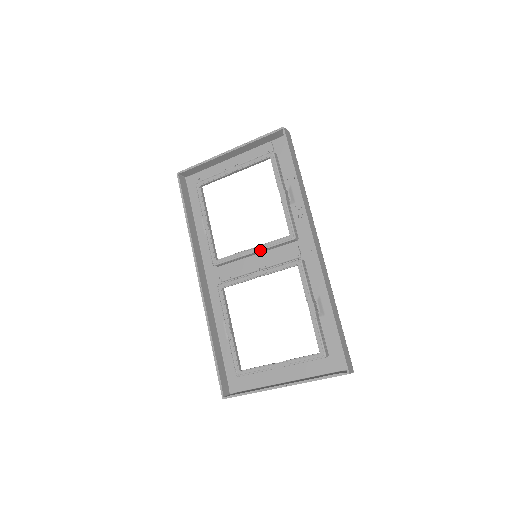
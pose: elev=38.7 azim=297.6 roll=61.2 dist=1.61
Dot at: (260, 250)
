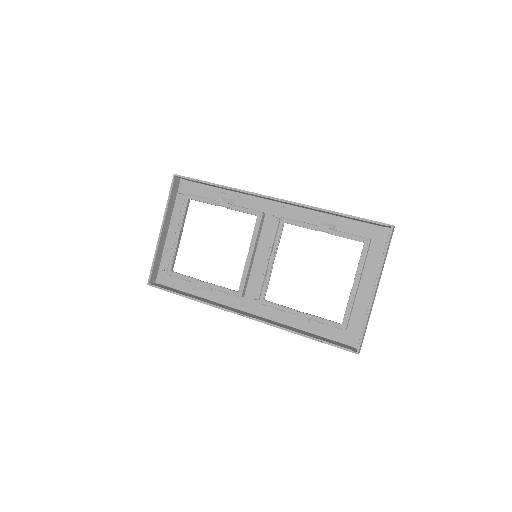
Dot at: (253, 248)
